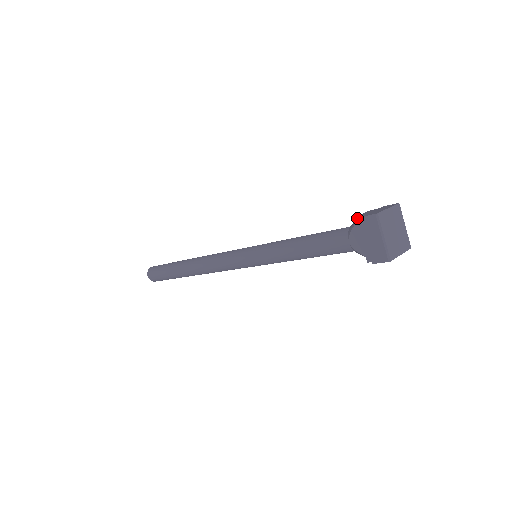
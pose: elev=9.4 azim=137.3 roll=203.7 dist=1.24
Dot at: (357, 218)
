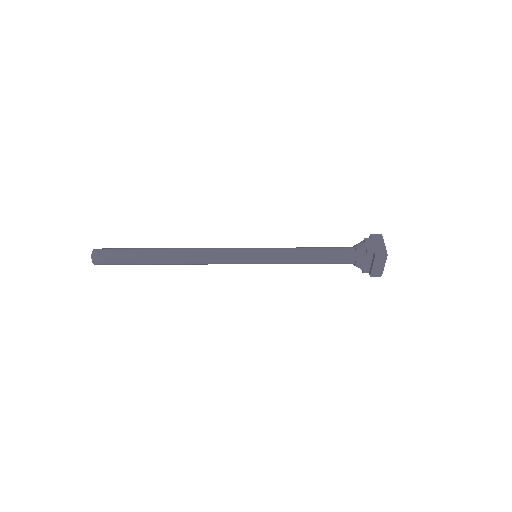
Dot at: (369, 252)
